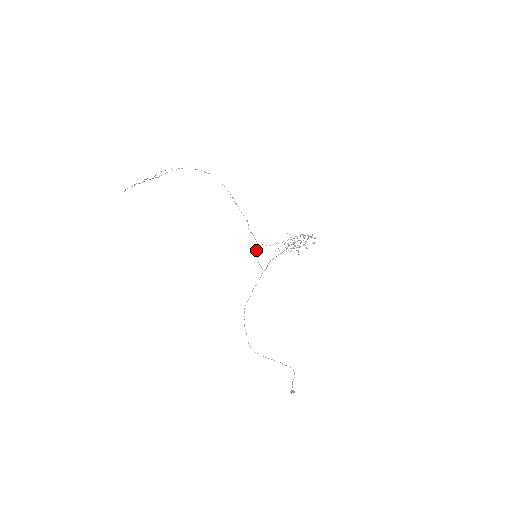
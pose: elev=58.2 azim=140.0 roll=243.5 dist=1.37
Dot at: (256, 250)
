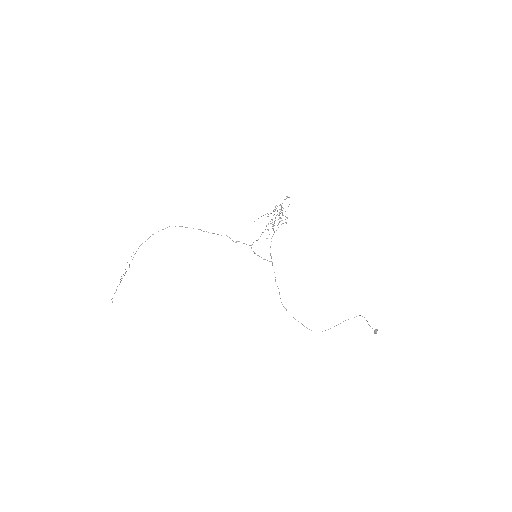
Dot at: occluded
